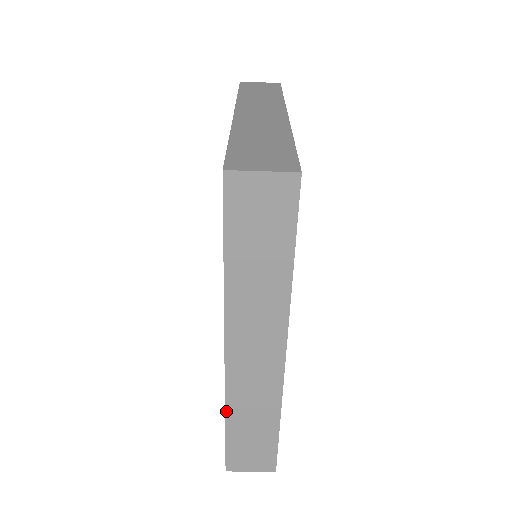
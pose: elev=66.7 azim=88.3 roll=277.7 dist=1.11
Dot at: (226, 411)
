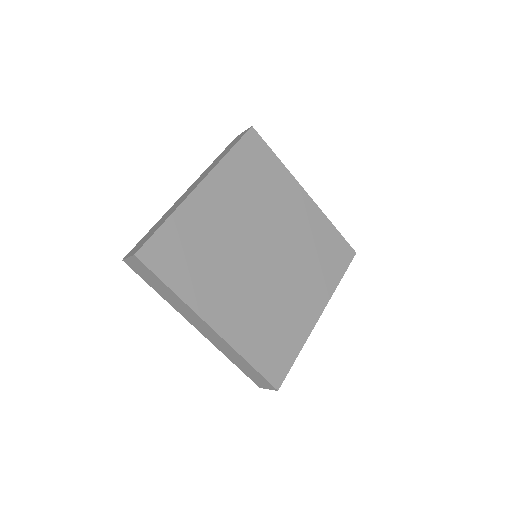
Dot at: occluded
